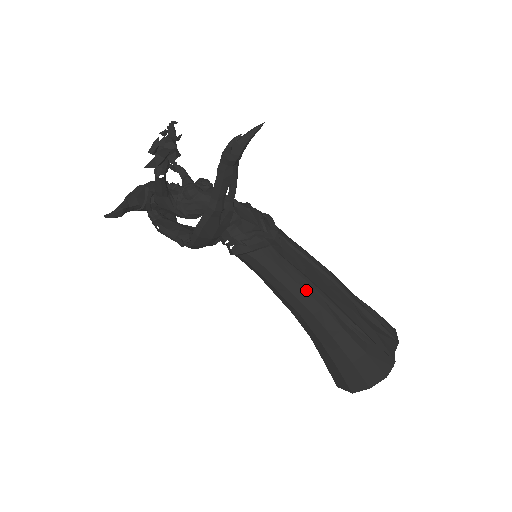
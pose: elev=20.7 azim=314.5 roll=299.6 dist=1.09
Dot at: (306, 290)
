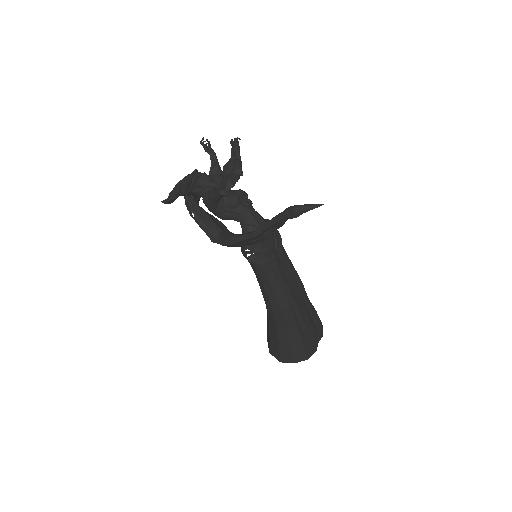
Dot at: (285, 296)
